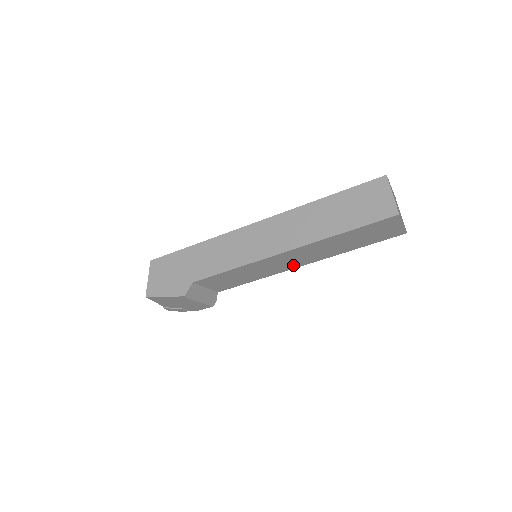
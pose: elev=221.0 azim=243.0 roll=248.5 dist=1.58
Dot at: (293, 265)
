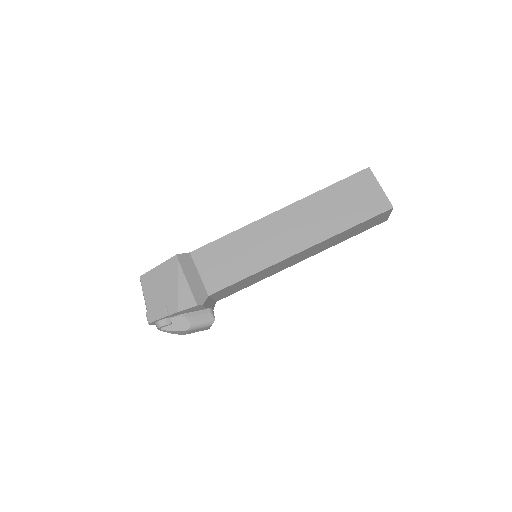
Dot at: (288, 248)
